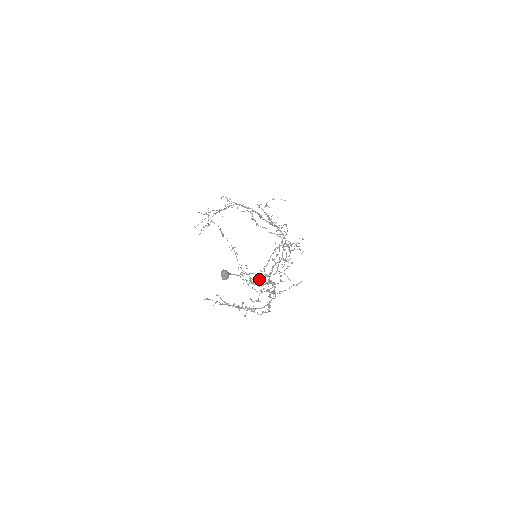
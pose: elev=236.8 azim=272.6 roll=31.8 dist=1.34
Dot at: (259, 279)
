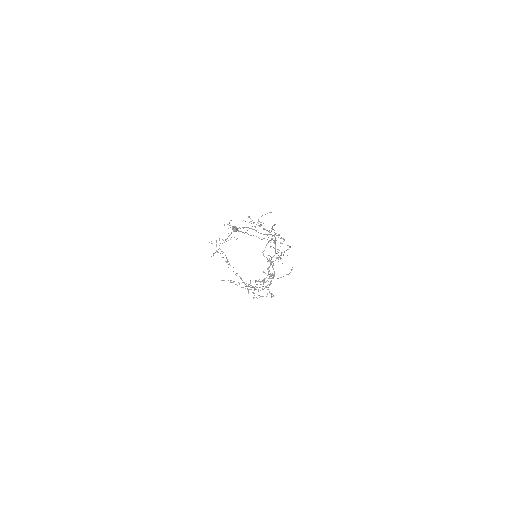
Dot at: occluded
